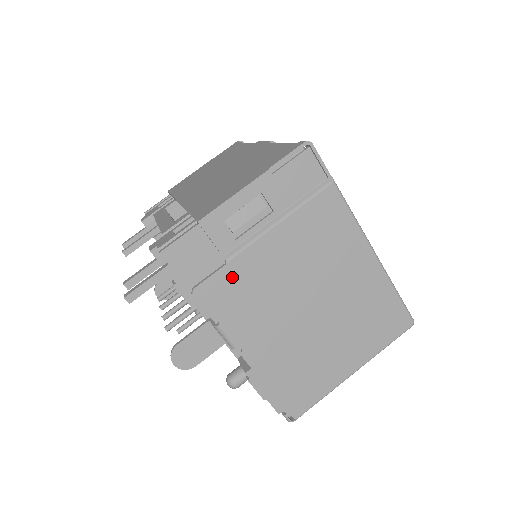
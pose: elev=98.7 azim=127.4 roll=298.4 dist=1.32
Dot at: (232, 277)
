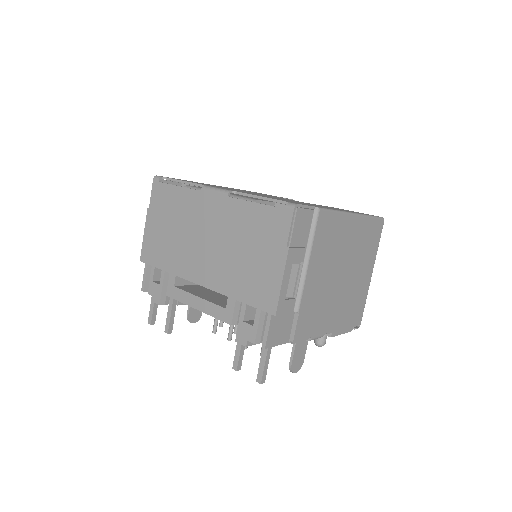
Dot at: (304, 314)
